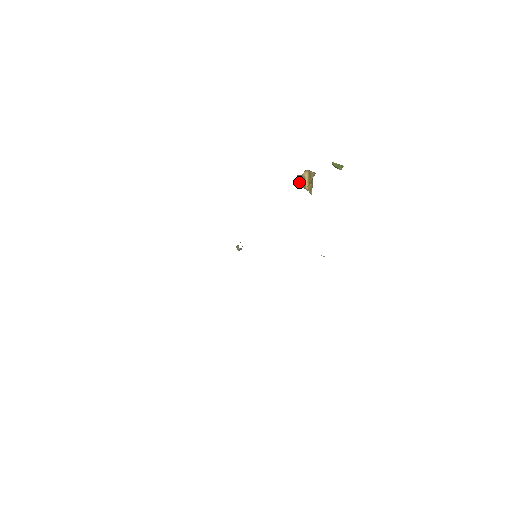
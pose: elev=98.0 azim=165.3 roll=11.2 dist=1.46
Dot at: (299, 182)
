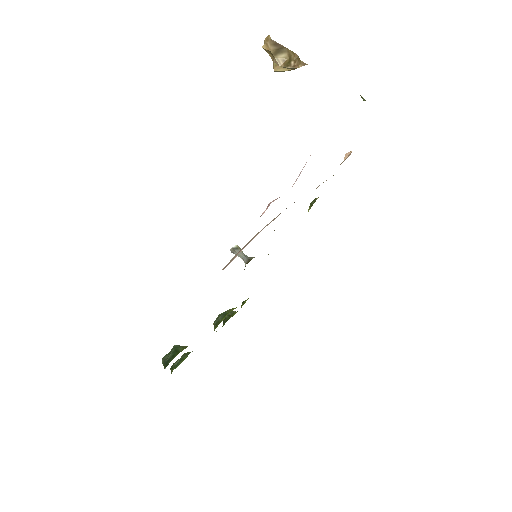
Dot at: (280, 67)
